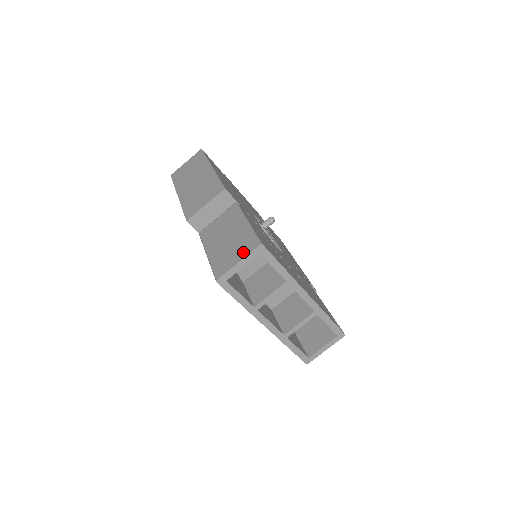
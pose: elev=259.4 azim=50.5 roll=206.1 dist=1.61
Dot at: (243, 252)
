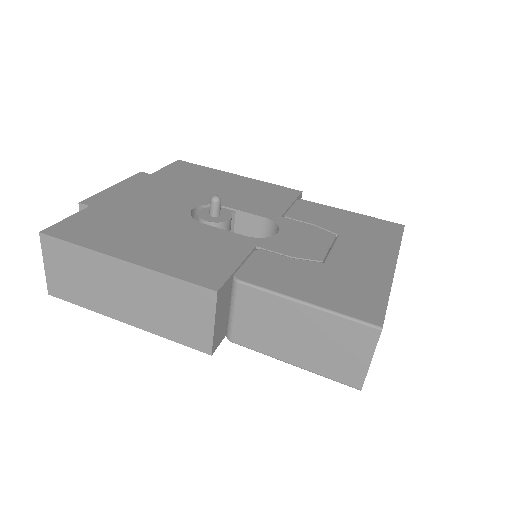
Dot at: (362, 348)
